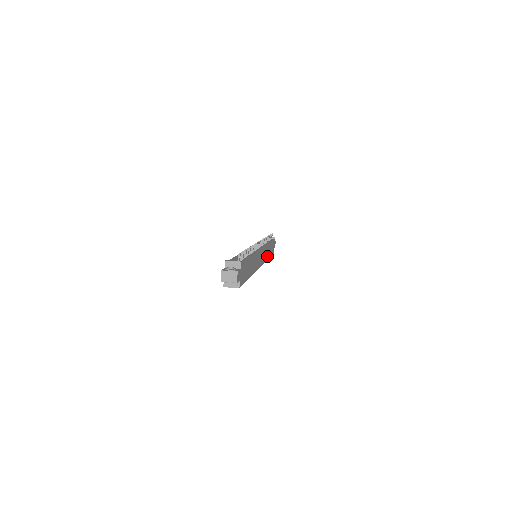
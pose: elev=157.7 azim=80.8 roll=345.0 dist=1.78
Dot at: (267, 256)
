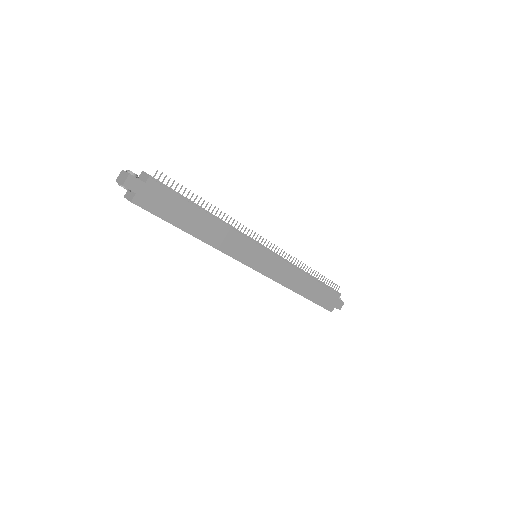
Dot at: (292, 285)
